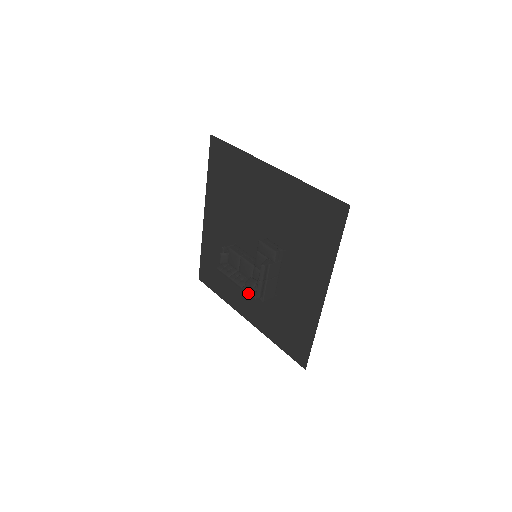
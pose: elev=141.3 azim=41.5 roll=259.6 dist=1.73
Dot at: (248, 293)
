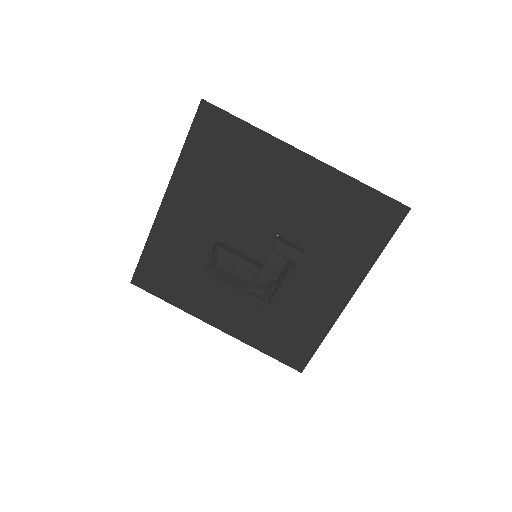
Dot at: (257, 301)
